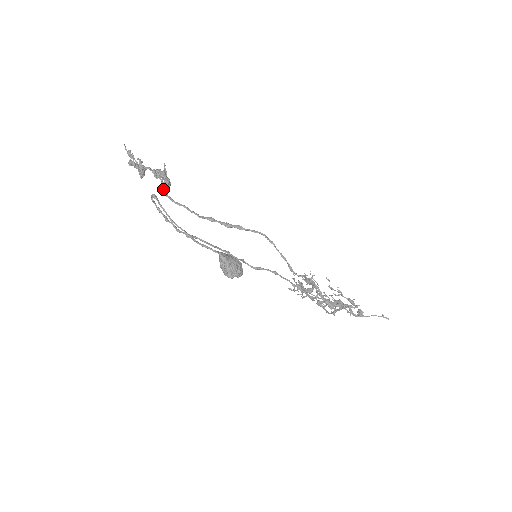
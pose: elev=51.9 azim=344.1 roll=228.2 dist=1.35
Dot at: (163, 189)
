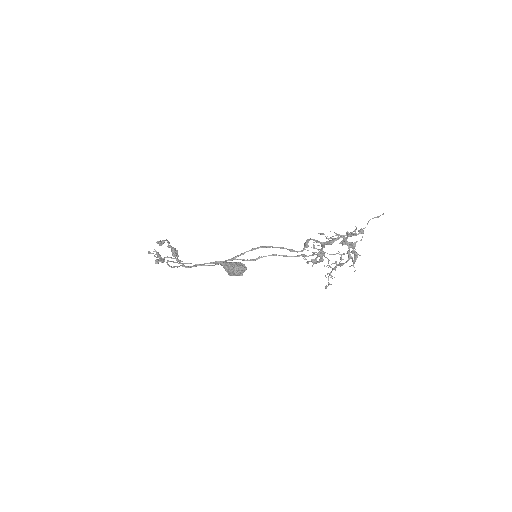
Dot at: (173, 255)
